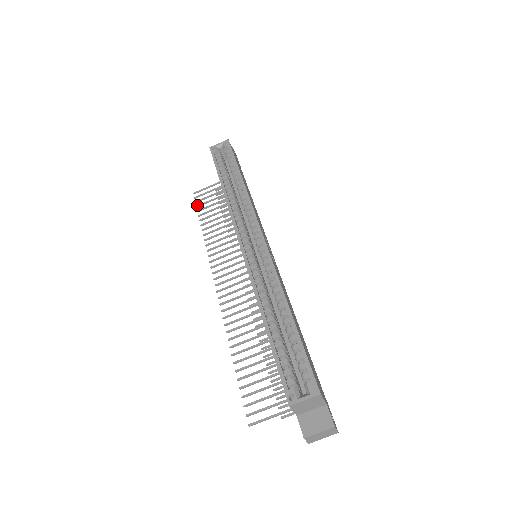
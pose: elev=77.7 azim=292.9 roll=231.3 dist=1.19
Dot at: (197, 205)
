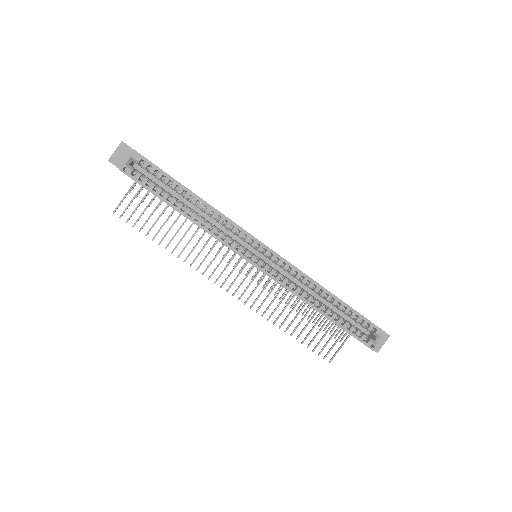
Dot at: (133, 225)
